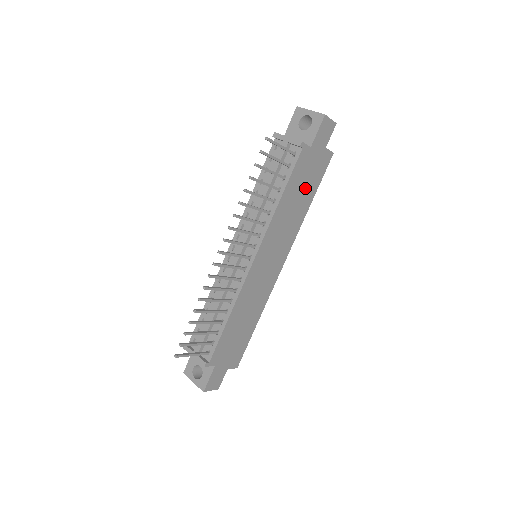
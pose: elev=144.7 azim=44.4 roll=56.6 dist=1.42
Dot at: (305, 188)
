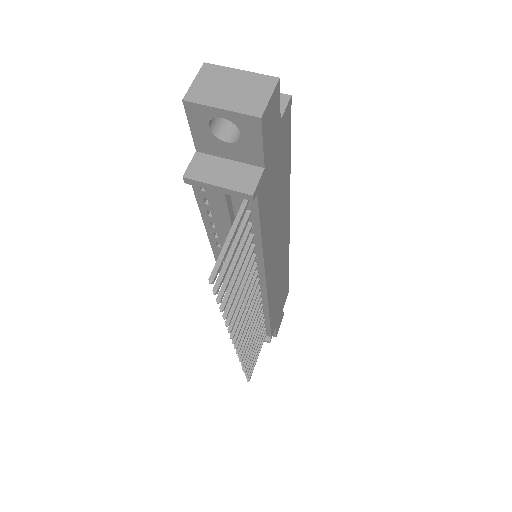
Dot at: (278, 183)
